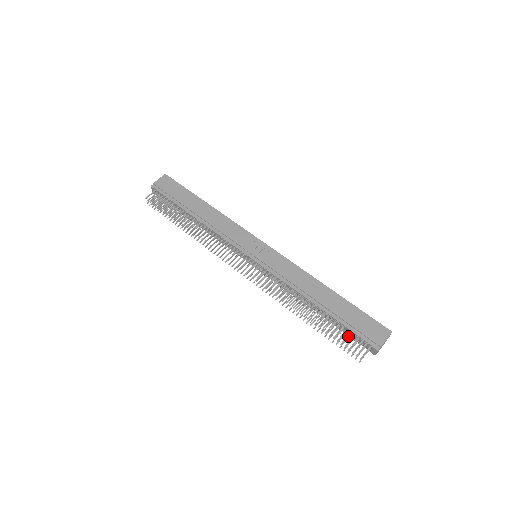
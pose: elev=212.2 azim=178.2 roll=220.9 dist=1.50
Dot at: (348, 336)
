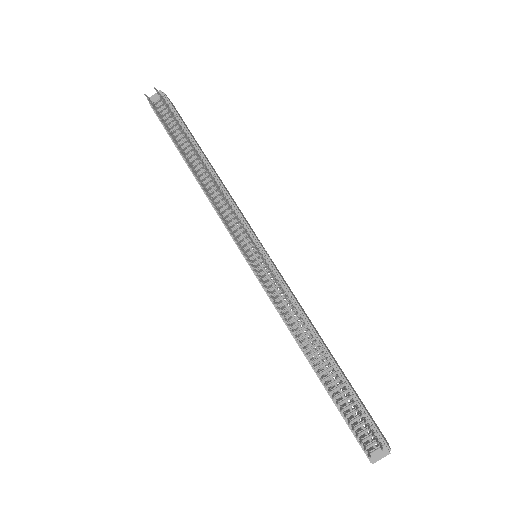
Dot at: (350, 418)
